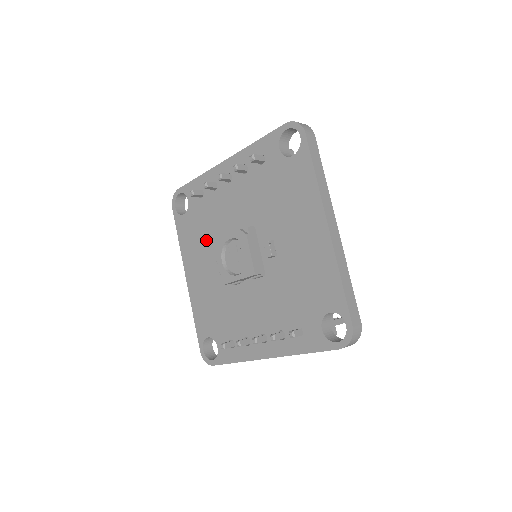
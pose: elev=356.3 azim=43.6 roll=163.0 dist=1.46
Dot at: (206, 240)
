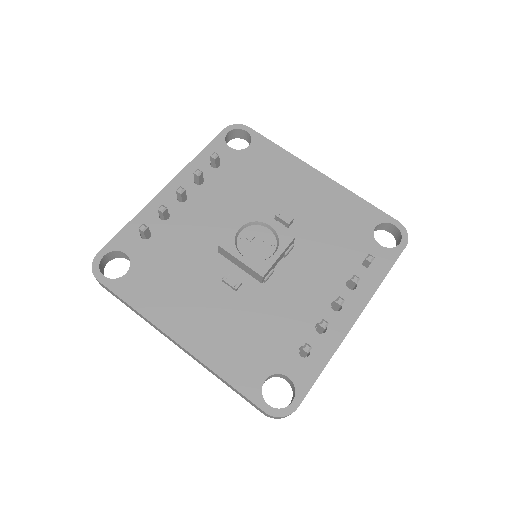
Dot at: (186, 274)
